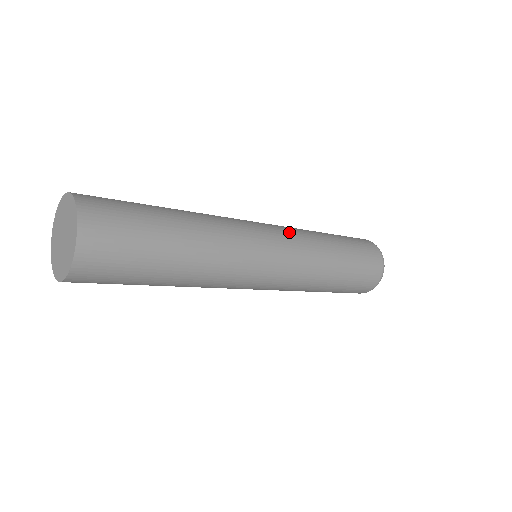
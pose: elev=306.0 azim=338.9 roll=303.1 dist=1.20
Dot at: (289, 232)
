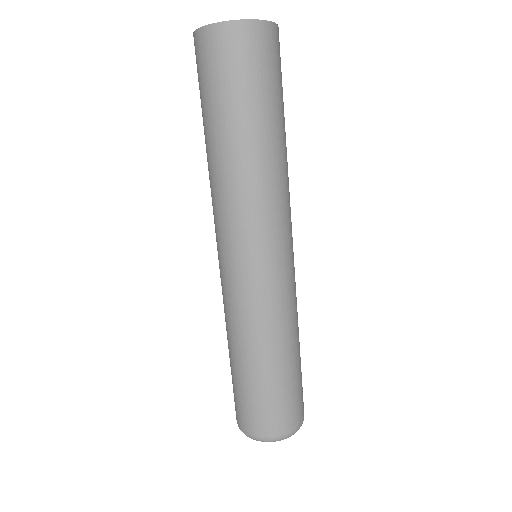
Dot at: occluded
